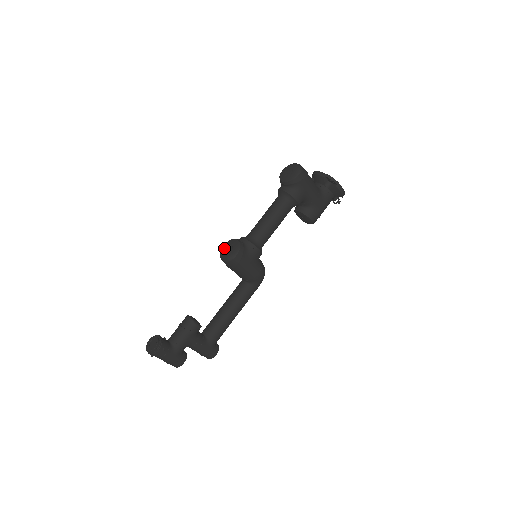
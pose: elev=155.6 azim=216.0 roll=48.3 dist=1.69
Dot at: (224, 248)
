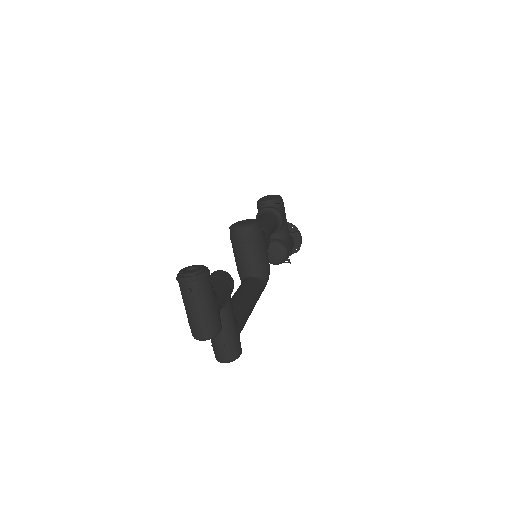
Dot at: (237, 222)
